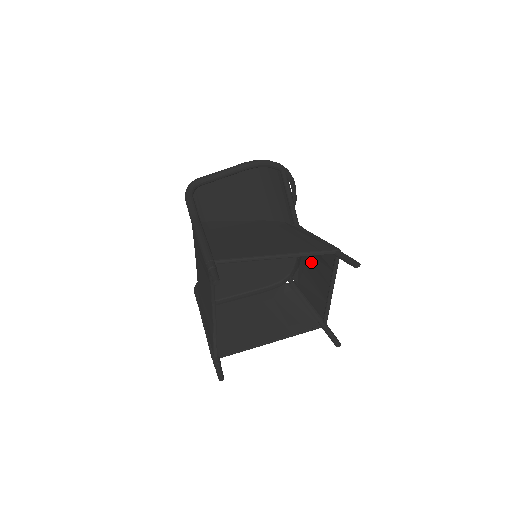
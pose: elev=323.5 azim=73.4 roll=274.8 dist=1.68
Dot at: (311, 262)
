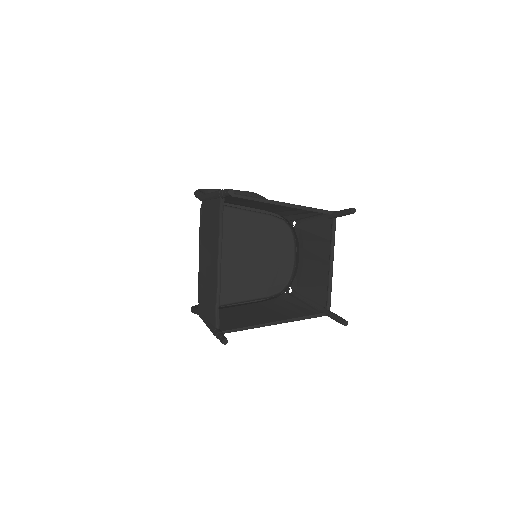
Dot at: (309, 256)
